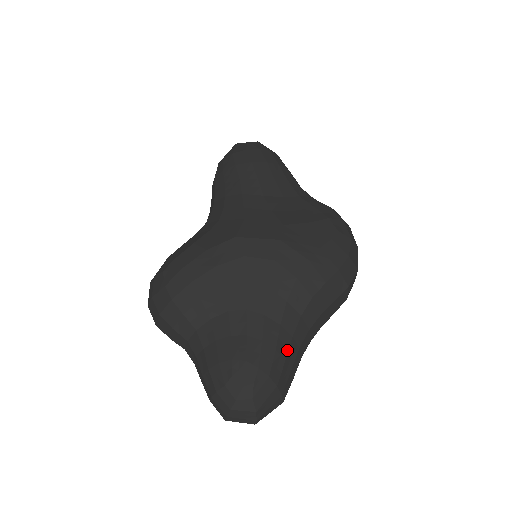
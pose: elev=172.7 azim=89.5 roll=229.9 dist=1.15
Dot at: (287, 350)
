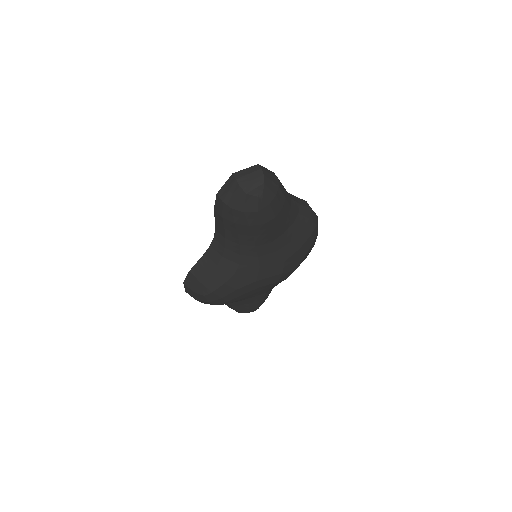
Dot at: occluded
